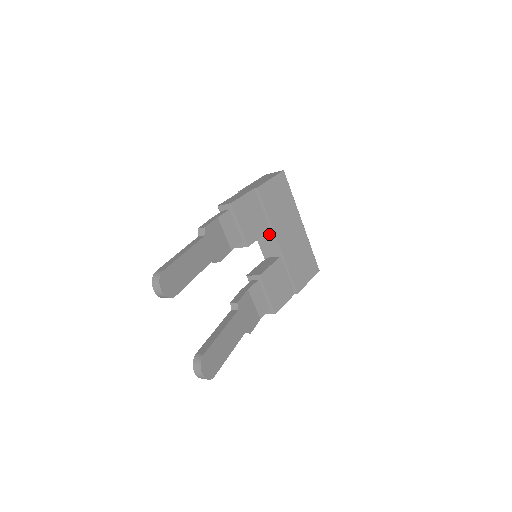
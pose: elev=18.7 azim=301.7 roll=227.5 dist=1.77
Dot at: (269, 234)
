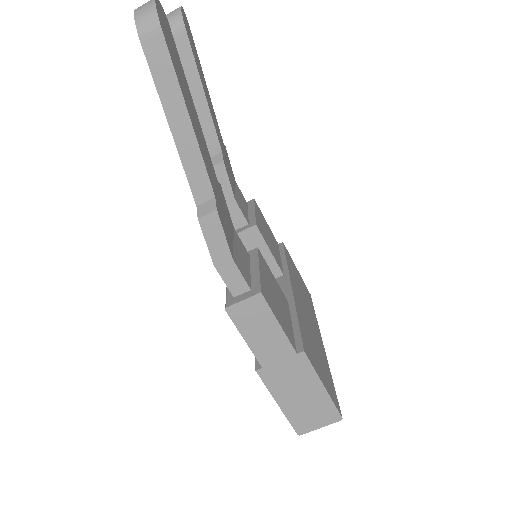
Dot at: (279, 281)
